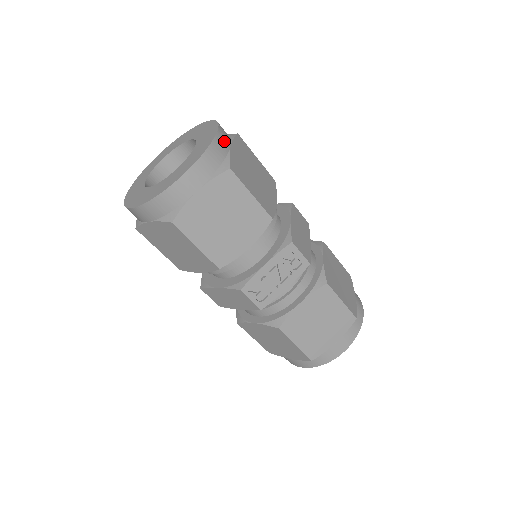
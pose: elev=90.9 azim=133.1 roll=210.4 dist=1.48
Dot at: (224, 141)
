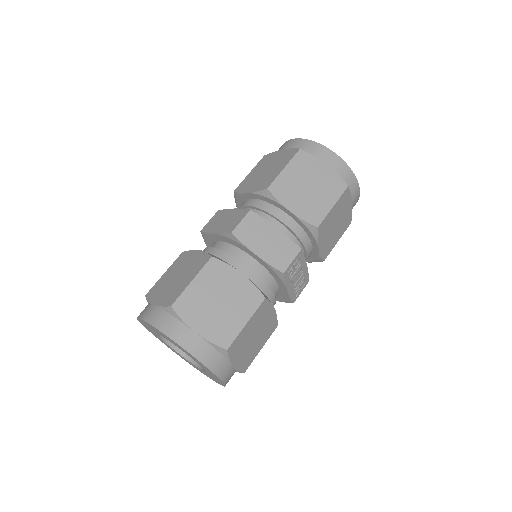
Dot at: (194, 343)
